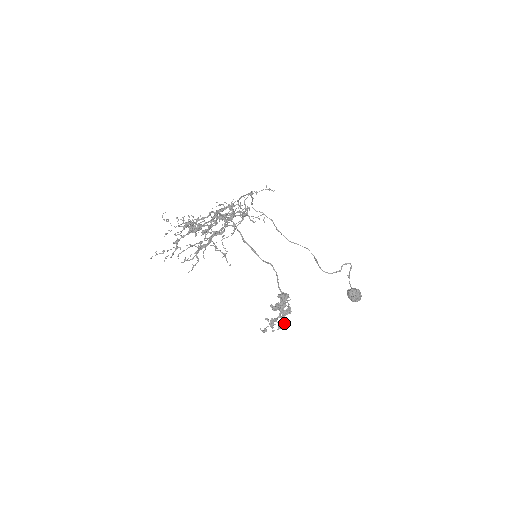
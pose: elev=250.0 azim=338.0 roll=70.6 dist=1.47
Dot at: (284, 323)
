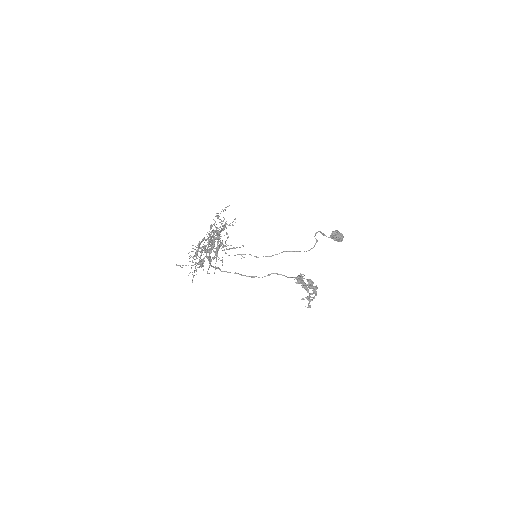
Dot at: (315, 289)
